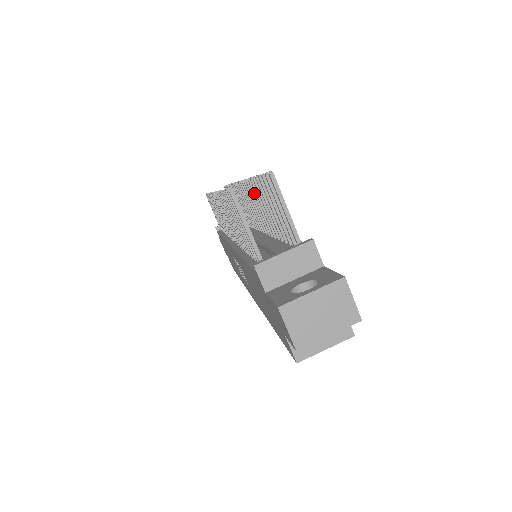
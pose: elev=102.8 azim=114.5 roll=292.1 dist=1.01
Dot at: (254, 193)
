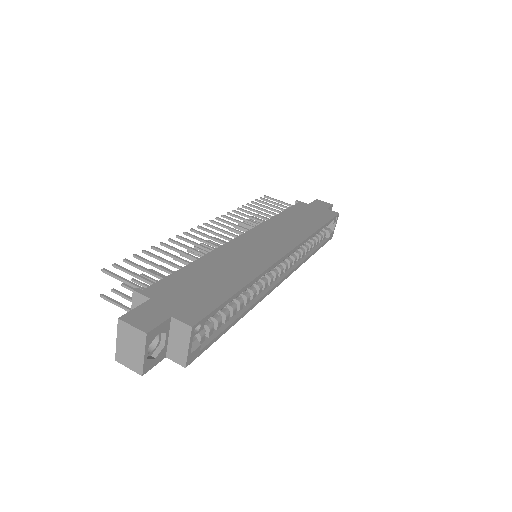
Dot at: occluded
